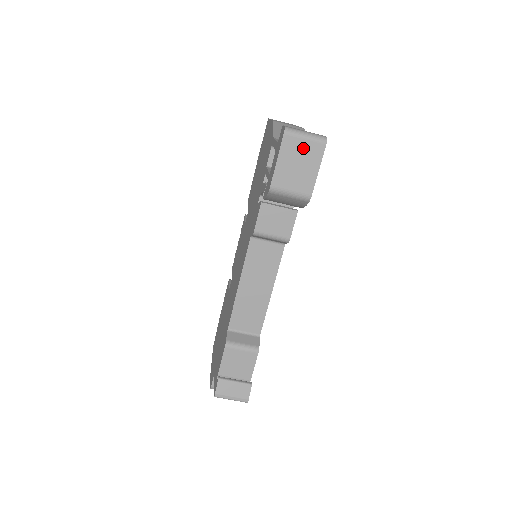
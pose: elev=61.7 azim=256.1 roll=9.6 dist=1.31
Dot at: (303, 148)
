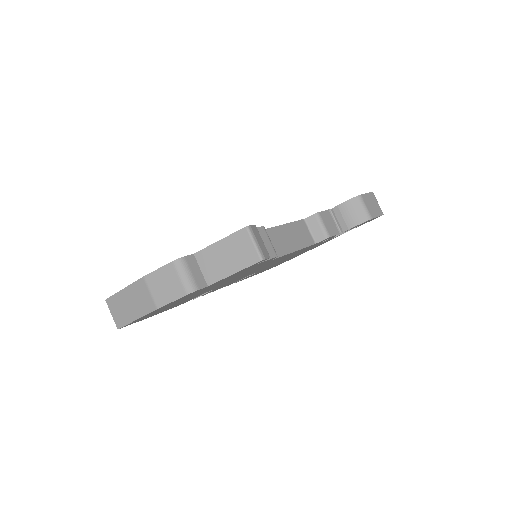
Dot at: (376, 204)
